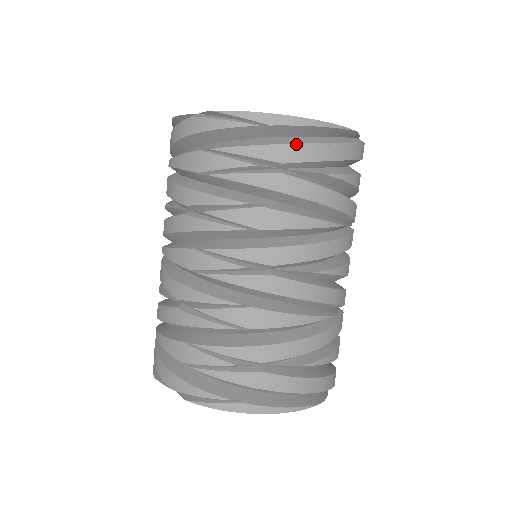
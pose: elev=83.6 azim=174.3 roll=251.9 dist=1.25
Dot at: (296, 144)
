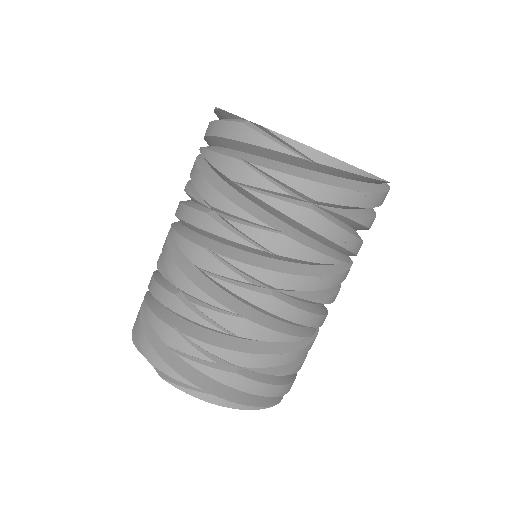
Dot at: (333, 186)
